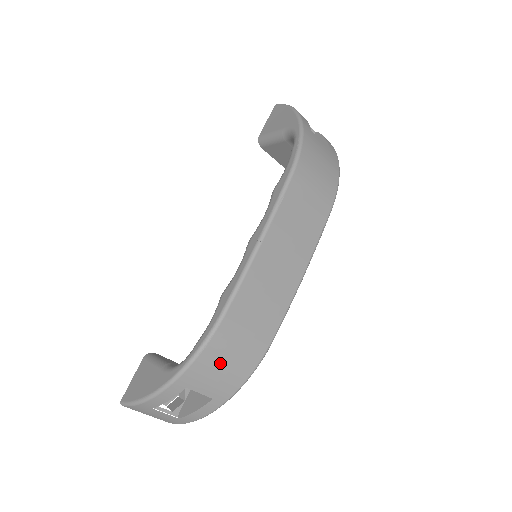
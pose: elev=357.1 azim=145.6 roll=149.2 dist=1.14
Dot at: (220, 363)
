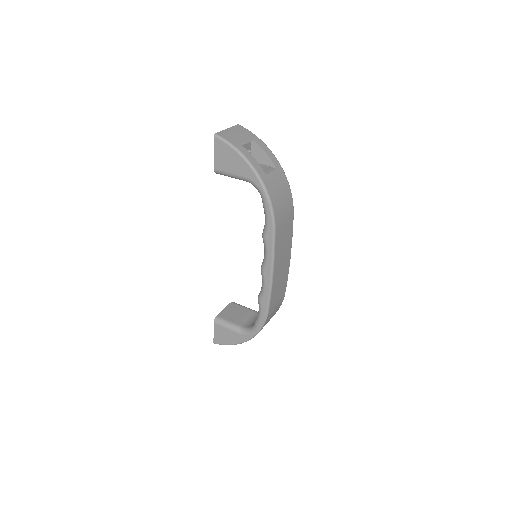
Dot at: occluded
